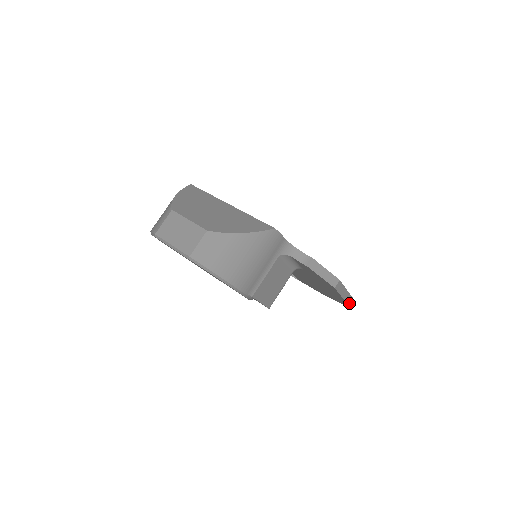
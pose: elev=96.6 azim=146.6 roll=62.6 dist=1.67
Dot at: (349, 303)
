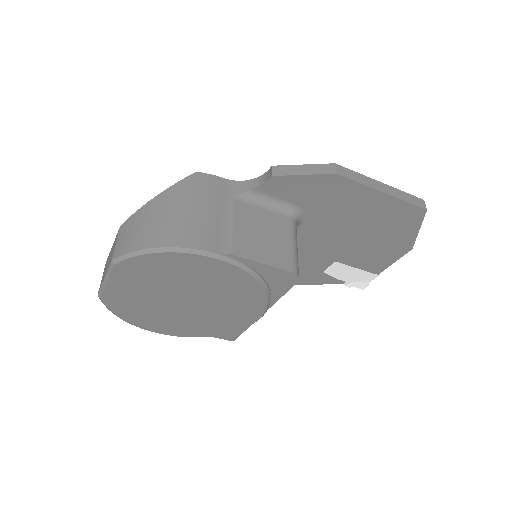
Dot at: (413, 203)
